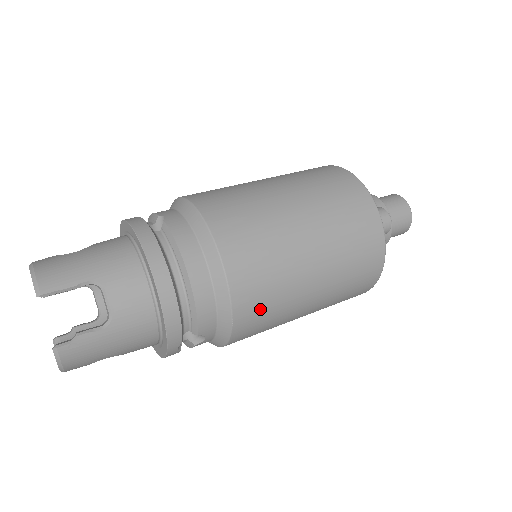
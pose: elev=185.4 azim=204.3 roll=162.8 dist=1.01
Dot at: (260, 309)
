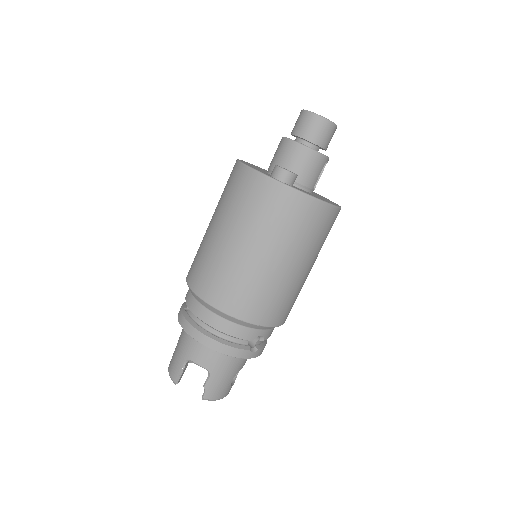
Dot at: (262, 305)
